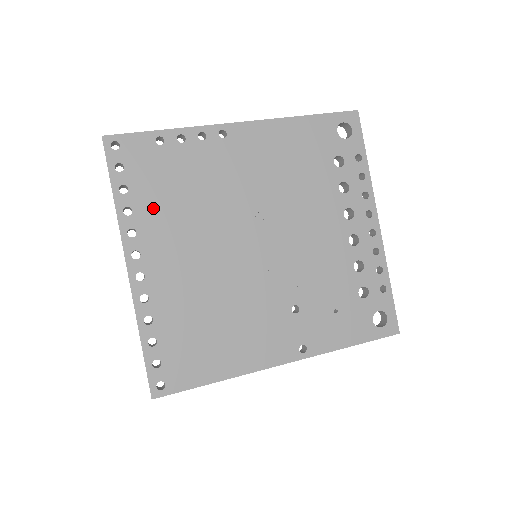
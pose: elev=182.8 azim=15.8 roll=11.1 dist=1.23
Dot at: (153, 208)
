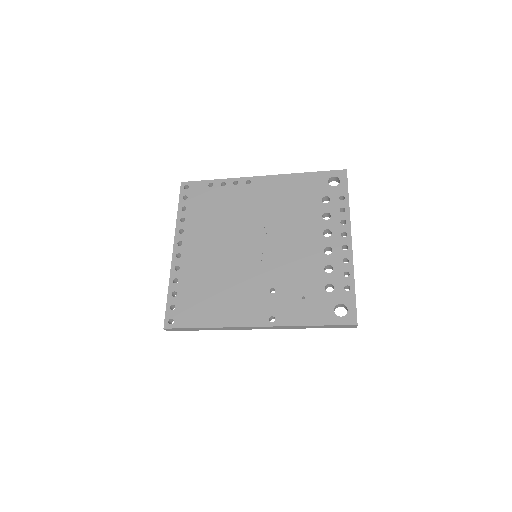
Dot at: (197, 219)
